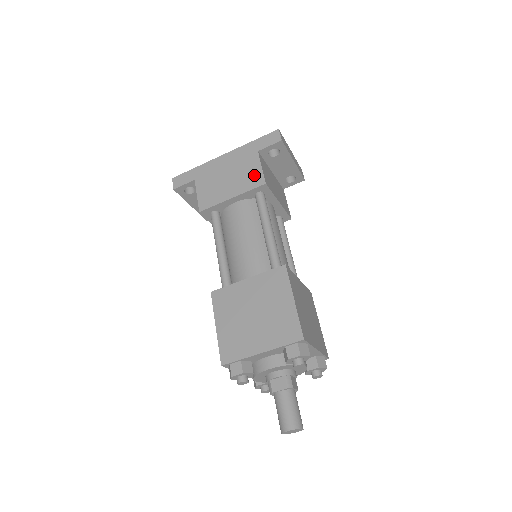
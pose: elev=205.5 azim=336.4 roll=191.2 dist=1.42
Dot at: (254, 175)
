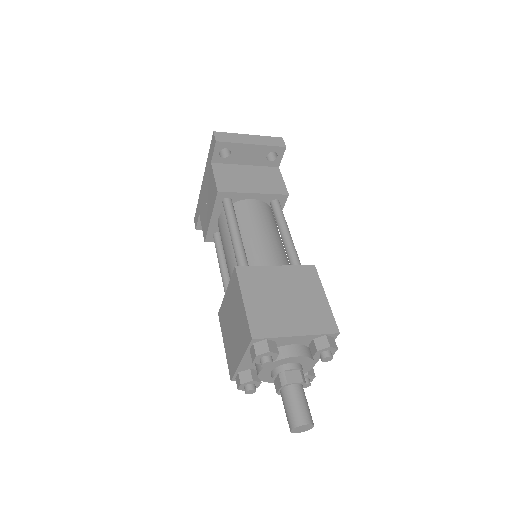
Dot at: (213, 188)
